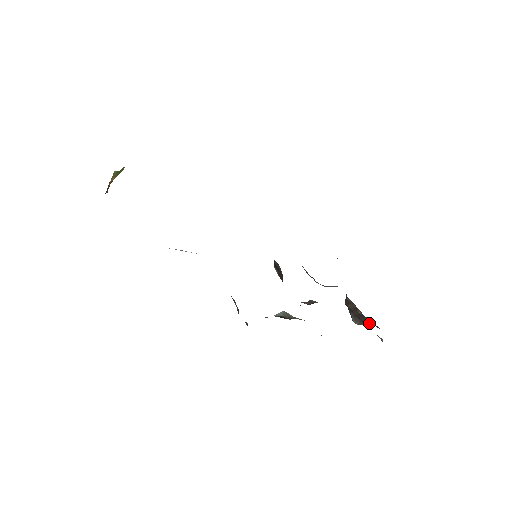
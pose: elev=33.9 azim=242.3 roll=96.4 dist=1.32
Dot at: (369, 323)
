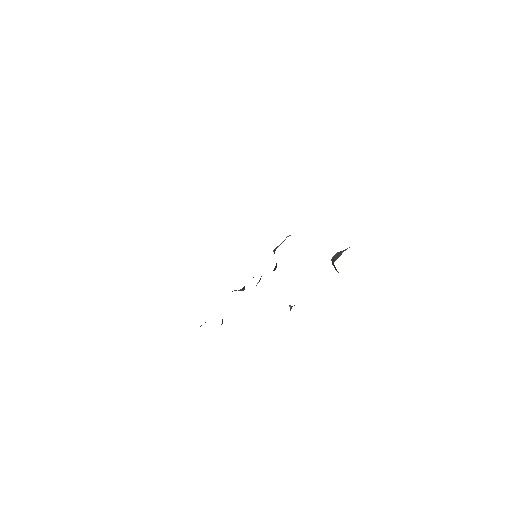
Dot at: occluded
